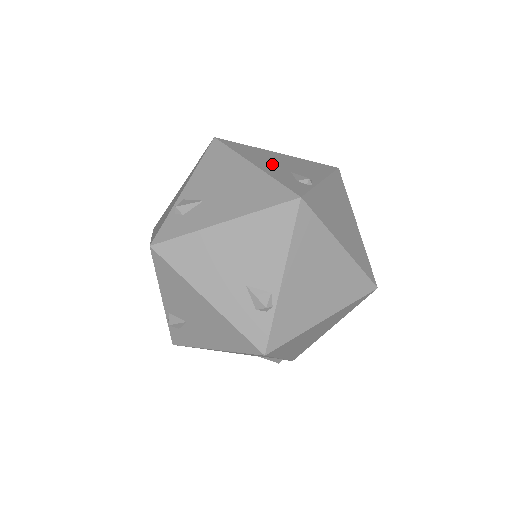
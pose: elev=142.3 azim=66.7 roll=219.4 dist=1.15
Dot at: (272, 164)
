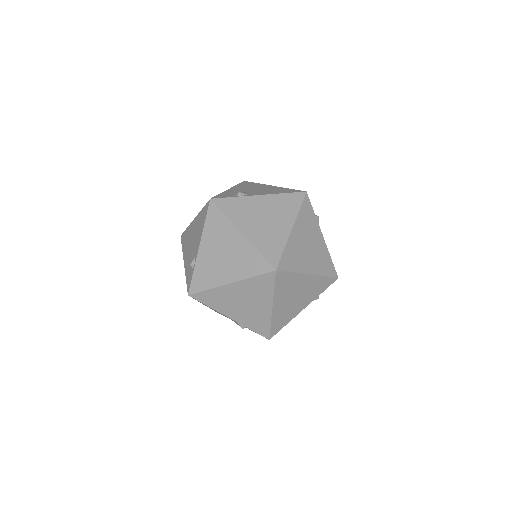
Dot at: occluded
